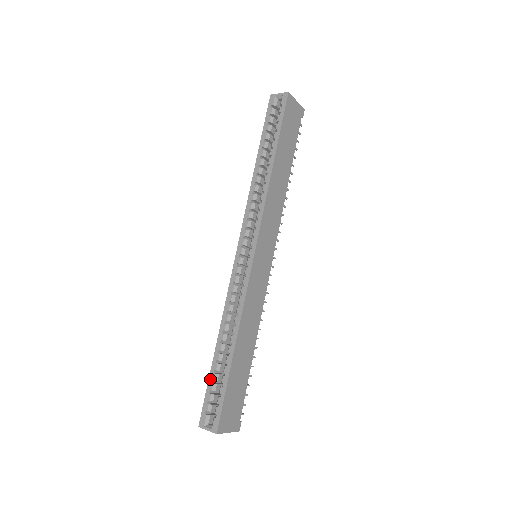
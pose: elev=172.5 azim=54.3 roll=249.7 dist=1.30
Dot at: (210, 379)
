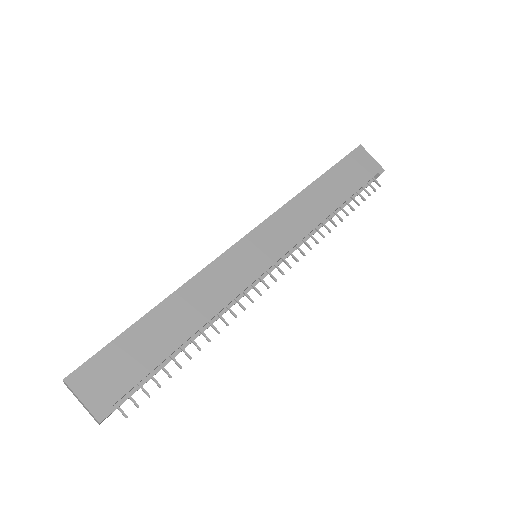
Dot at: occluded
